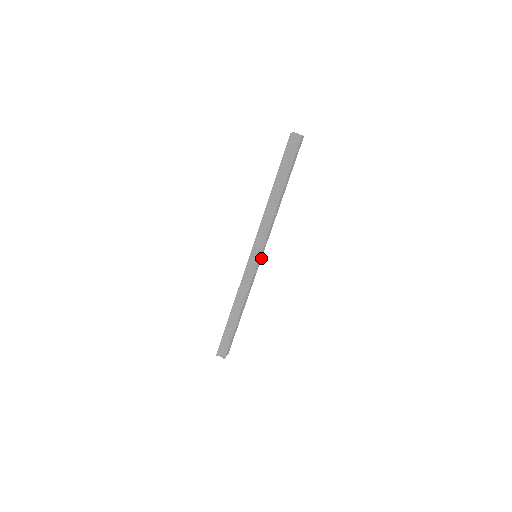
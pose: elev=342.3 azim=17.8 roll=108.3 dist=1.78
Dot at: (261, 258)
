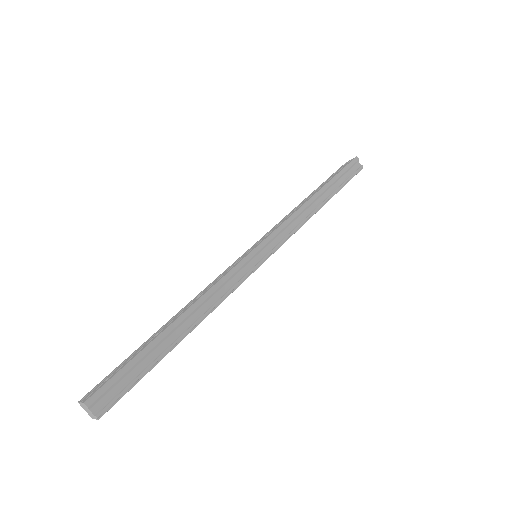
Dot at: occluded
